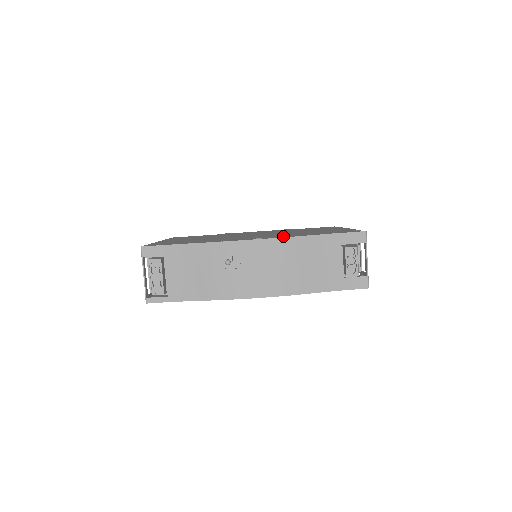
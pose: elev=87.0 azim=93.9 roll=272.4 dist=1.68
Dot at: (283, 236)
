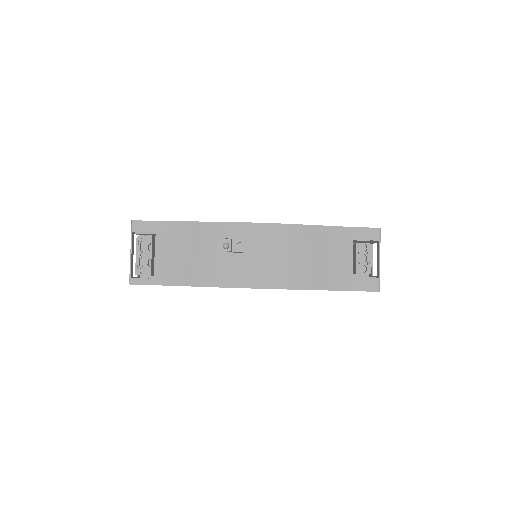
Dot at: occluded
